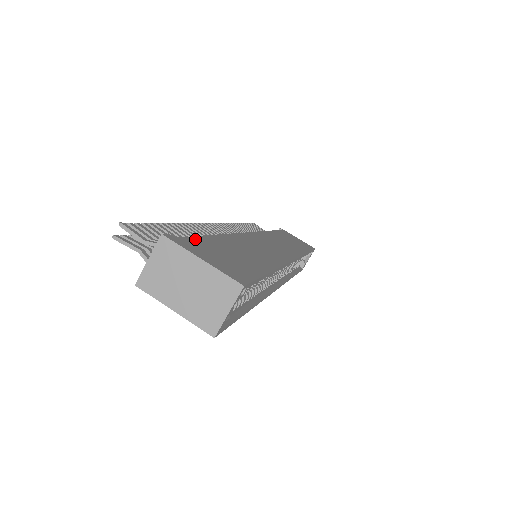
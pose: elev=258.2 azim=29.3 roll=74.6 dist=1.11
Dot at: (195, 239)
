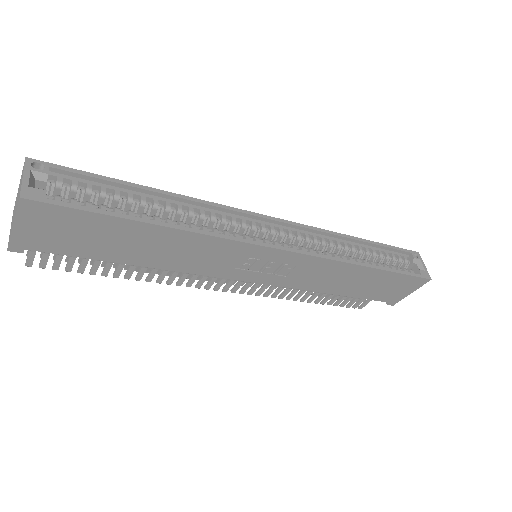
Dot at: occluded
